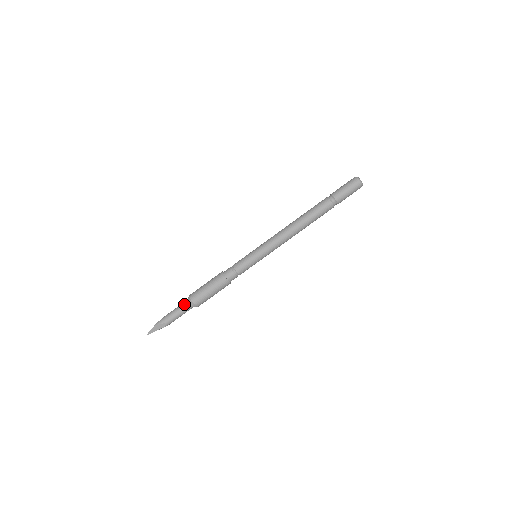
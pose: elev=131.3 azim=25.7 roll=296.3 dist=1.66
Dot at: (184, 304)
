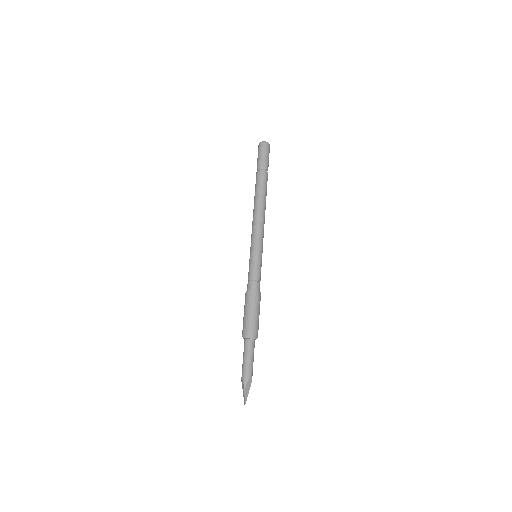
Dot at: (247, 345)
